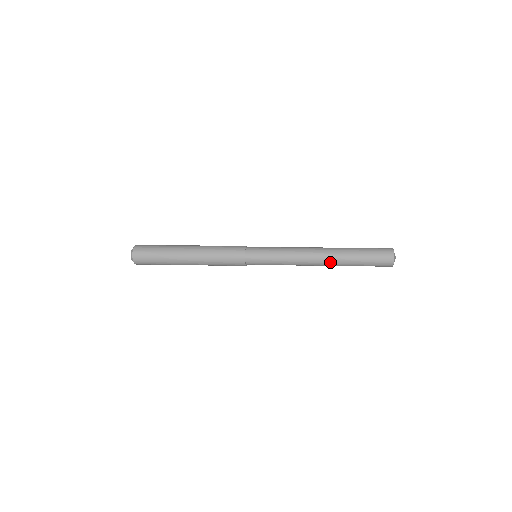
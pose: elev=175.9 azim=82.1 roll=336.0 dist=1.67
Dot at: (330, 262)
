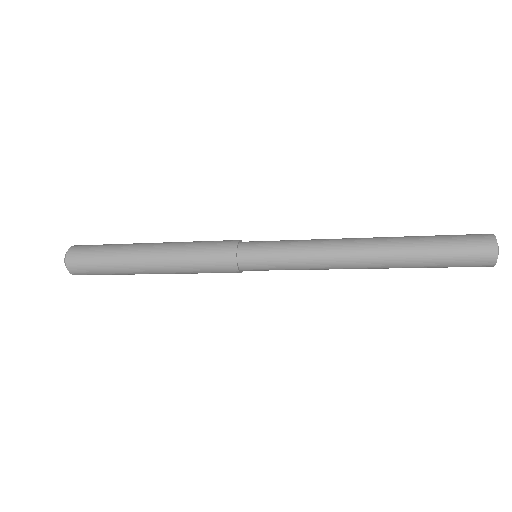
Dot at: (381, 261)
